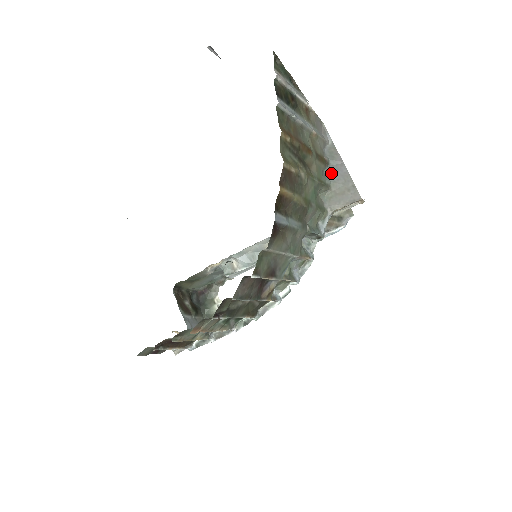
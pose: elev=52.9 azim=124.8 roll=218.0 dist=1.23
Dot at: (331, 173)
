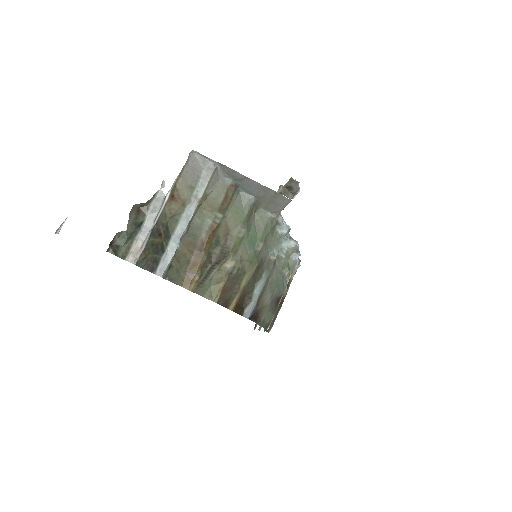
Dot at: (247, 190)
